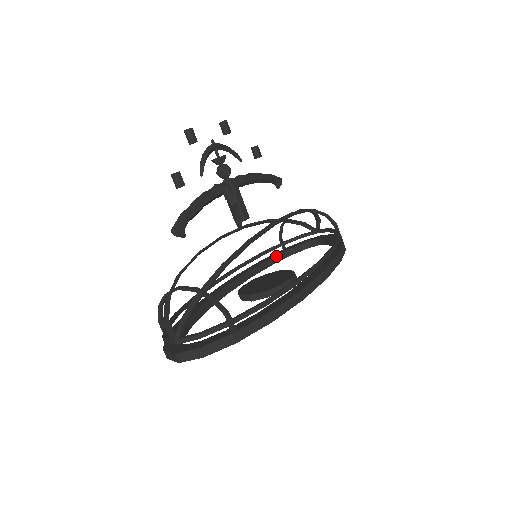
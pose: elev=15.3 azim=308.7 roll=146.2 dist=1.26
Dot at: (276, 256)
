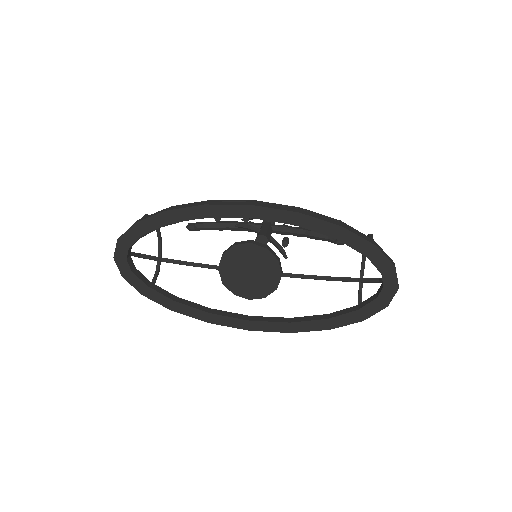
Dot at: (337, 312)
